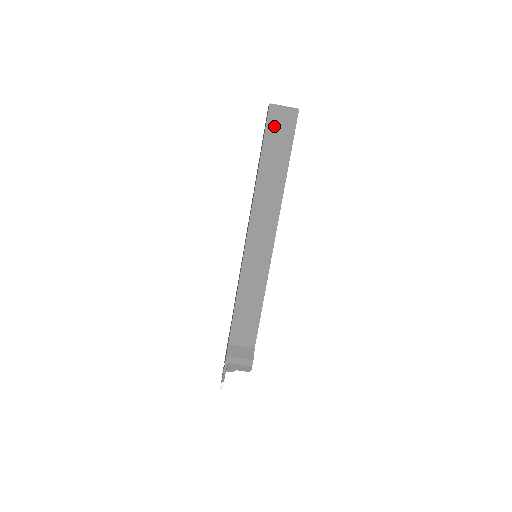
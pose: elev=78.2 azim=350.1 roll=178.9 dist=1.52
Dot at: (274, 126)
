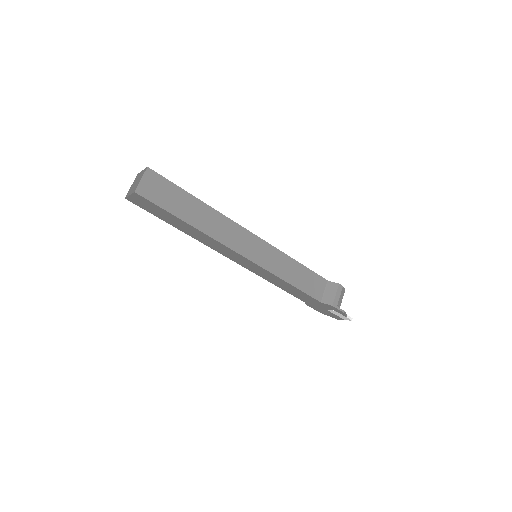
Dot at: (156, 196)
